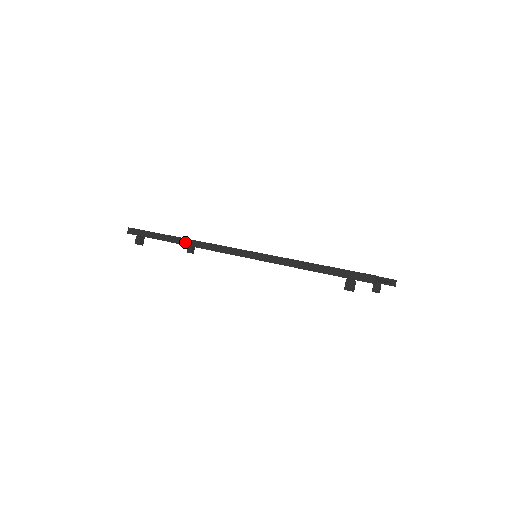
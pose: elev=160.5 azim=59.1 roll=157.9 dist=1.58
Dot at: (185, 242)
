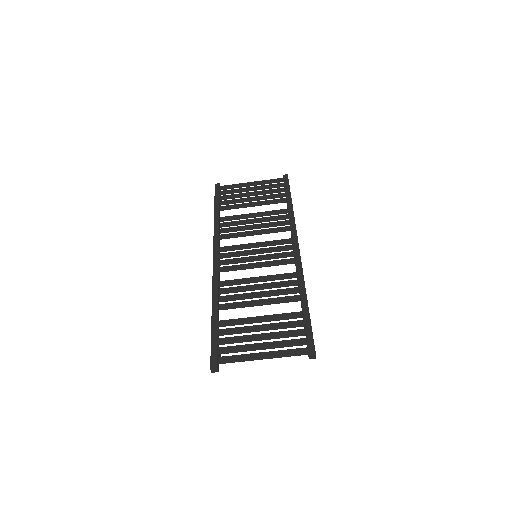
Dot at: (214, 227)
